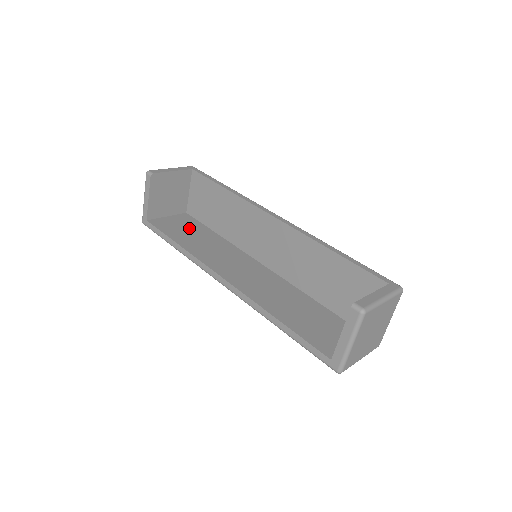
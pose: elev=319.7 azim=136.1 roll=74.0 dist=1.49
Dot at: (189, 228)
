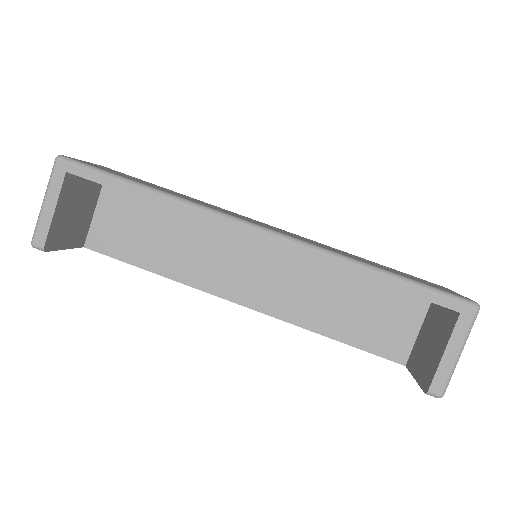
Dot at: (136, 222)
